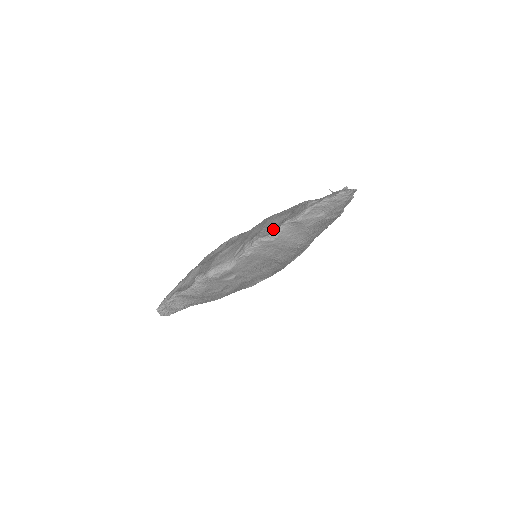
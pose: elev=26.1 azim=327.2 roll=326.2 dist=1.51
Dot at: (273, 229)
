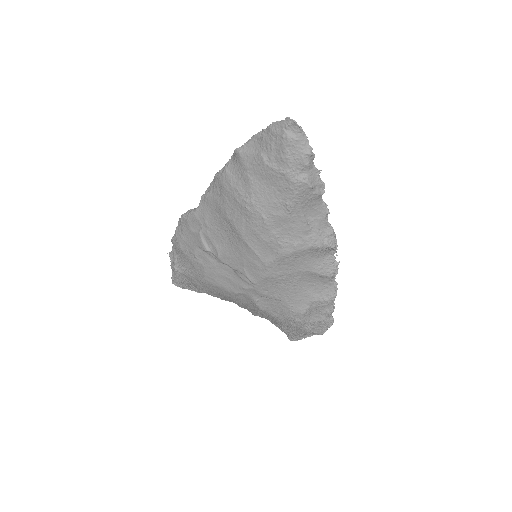
Dot at: occluded
